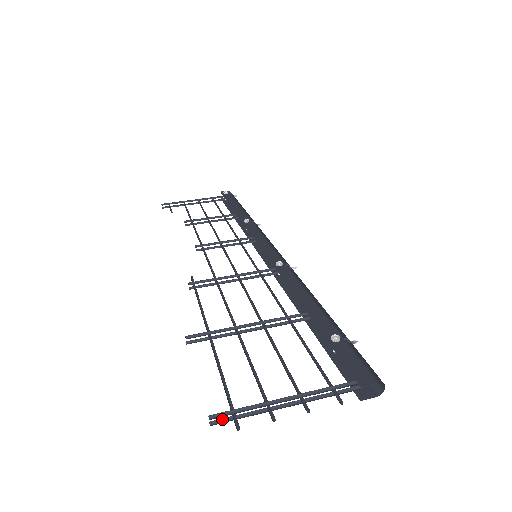
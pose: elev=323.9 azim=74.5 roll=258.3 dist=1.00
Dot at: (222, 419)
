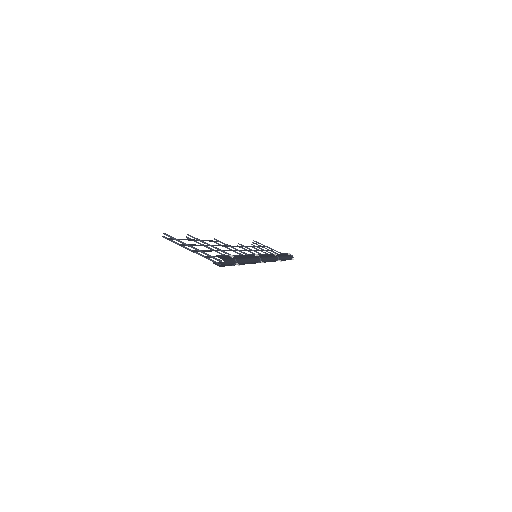
Dot at: occluded
